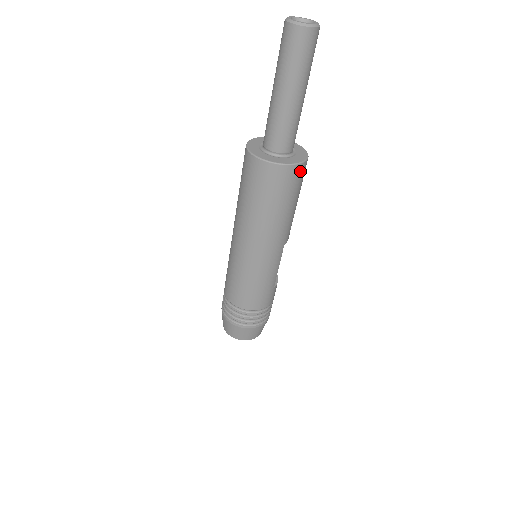
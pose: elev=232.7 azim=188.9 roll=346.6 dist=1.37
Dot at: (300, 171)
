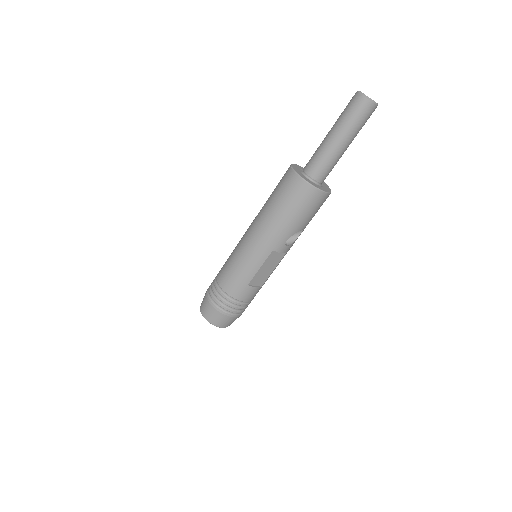
Dot at: (311, 193)
